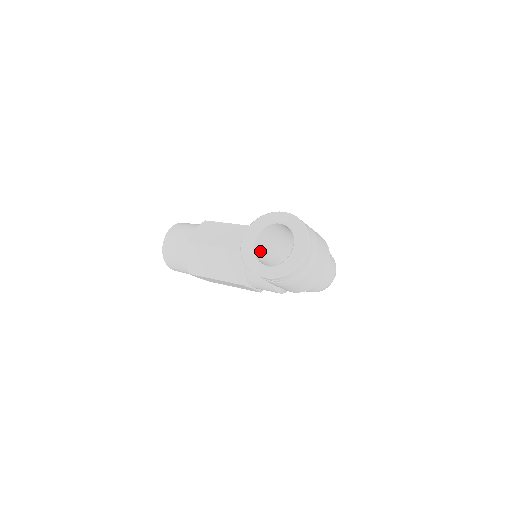
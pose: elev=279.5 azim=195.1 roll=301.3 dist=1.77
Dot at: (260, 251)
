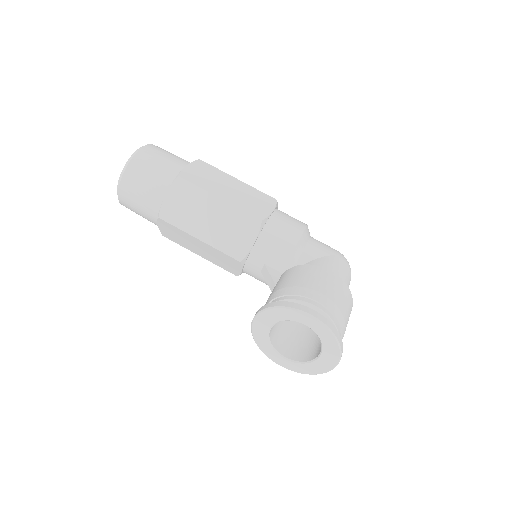
Dot at: occluded
